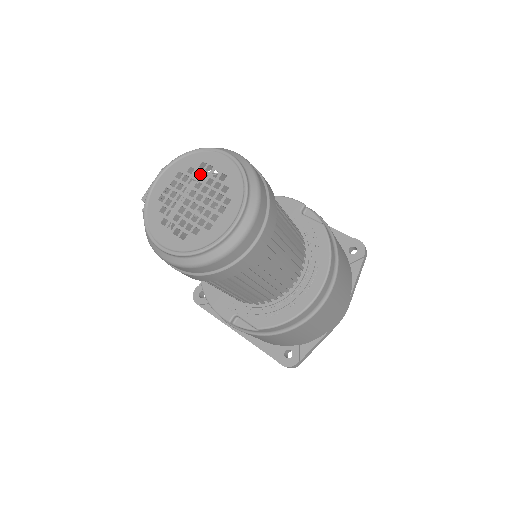
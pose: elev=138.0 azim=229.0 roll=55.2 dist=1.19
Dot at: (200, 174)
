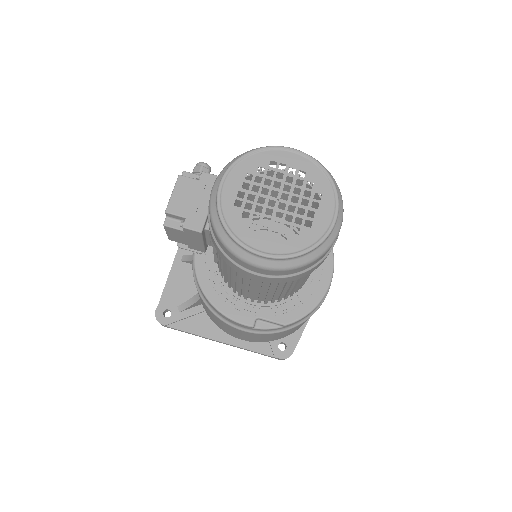
Dot at: (274, 173)
